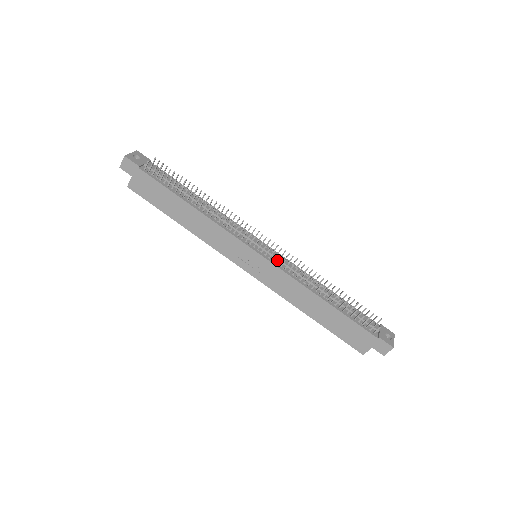
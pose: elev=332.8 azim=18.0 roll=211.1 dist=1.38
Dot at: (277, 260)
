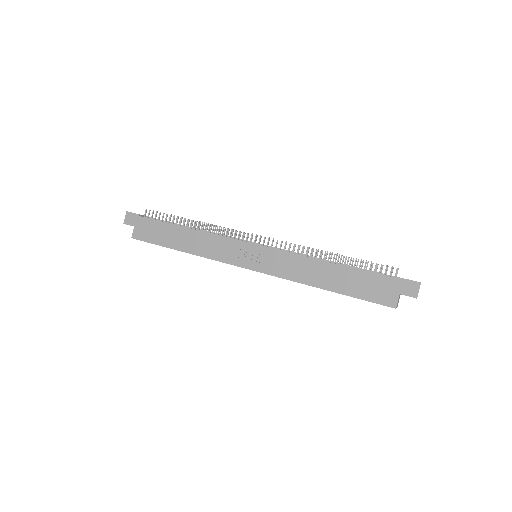
Dot at: occluded
